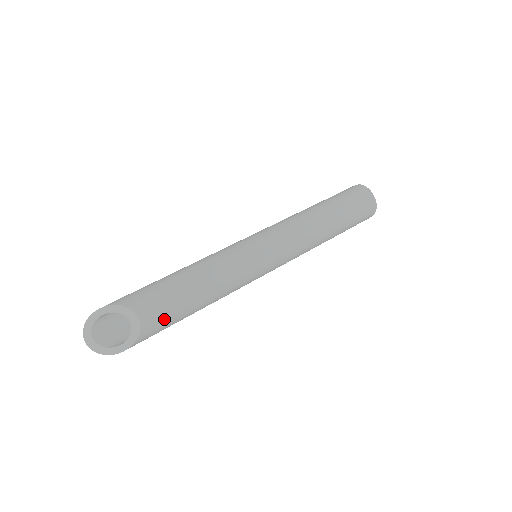
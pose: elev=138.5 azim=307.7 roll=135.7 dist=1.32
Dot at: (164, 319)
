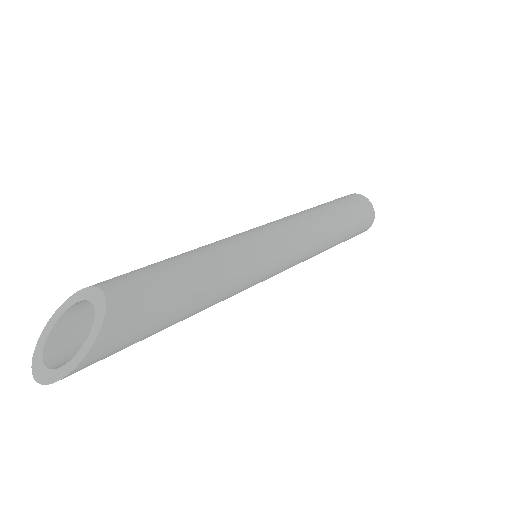
Dot at: (141, 291)
